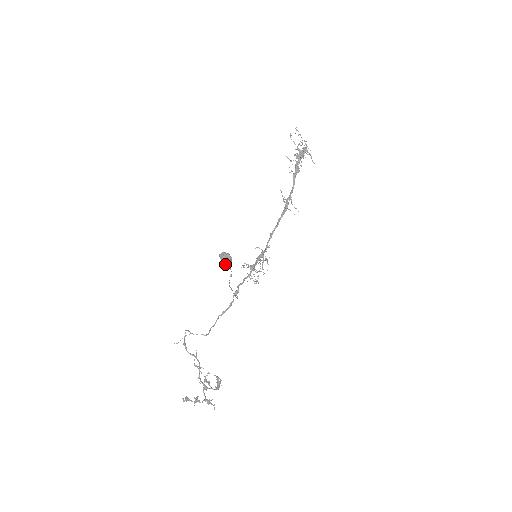
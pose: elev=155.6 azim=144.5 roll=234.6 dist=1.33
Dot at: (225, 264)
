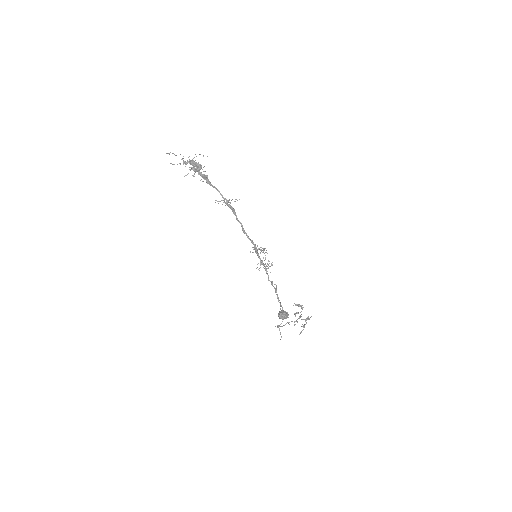
Dot at: occluded
